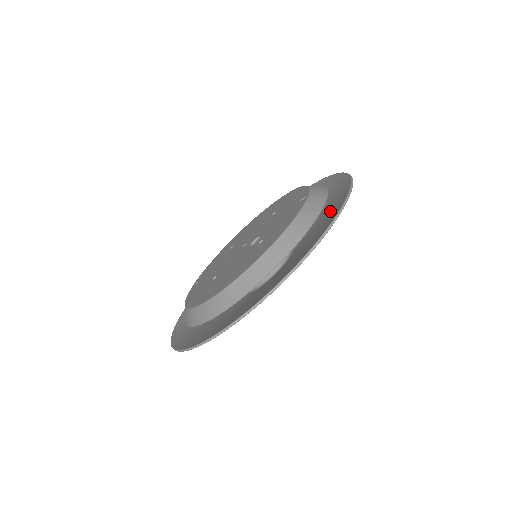
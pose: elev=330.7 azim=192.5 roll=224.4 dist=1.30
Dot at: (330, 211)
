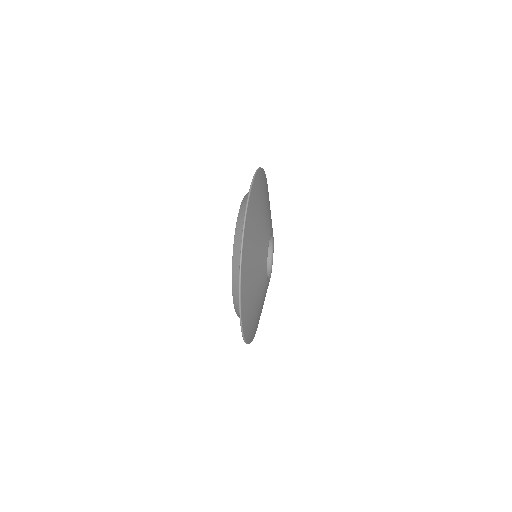
Dot at: occluded
